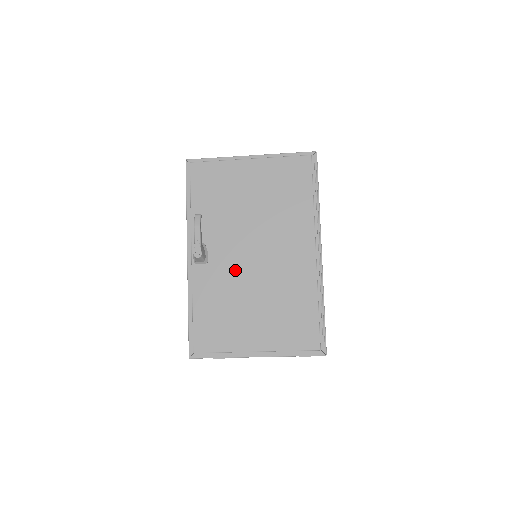
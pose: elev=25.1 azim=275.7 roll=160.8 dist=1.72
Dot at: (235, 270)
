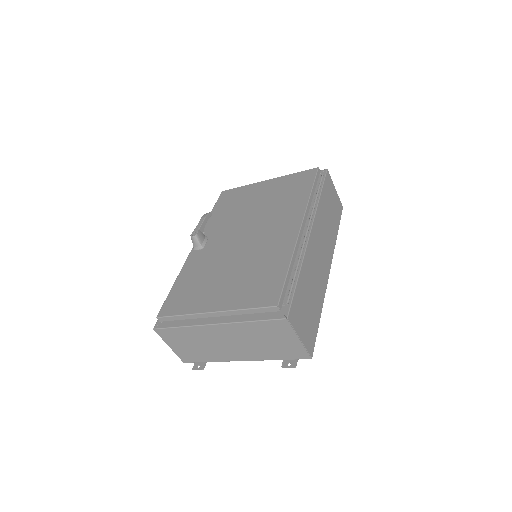
Dot at: (223, 250)
